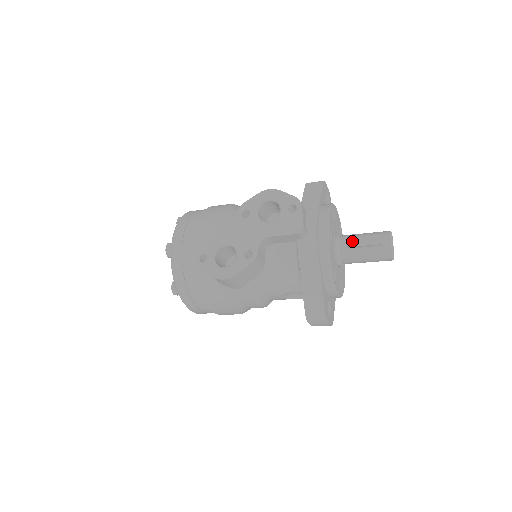
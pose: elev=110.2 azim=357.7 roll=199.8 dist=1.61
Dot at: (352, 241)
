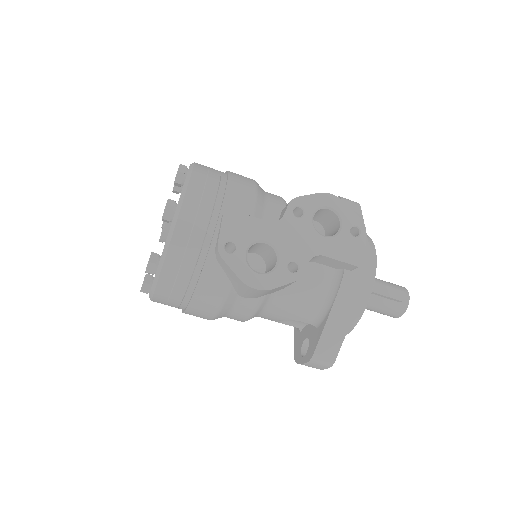
Dot at: (376, 286)
